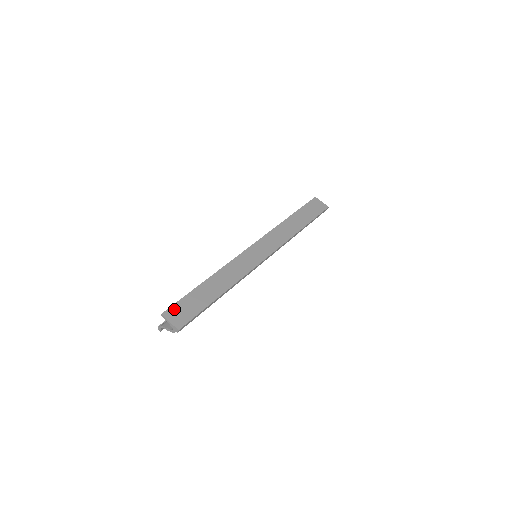
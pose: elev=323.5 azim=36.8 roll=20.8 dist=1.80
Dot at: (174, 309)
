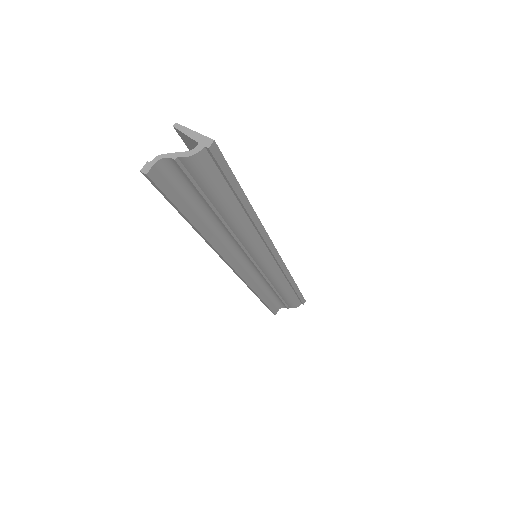
Dot at: occluded
